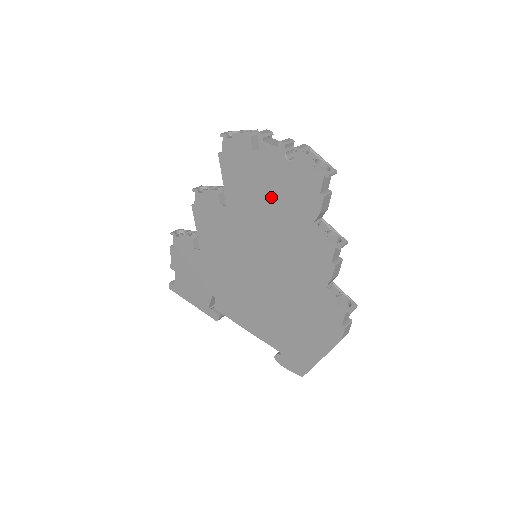
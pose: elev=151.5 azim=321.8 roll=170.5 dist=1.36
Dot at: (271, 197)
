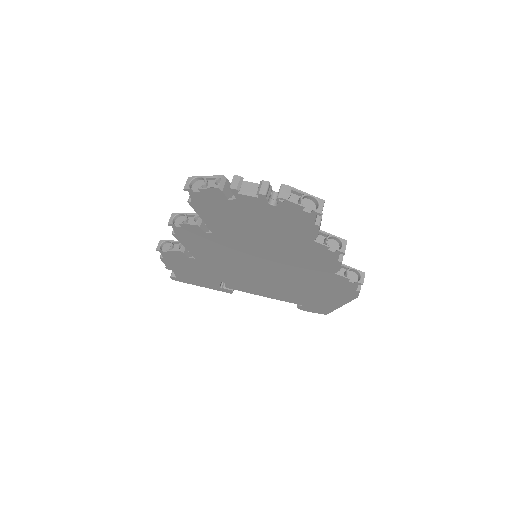
Dot at: (262, 228)
